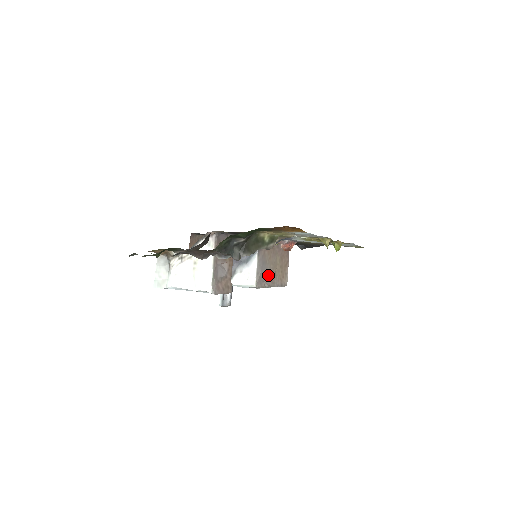
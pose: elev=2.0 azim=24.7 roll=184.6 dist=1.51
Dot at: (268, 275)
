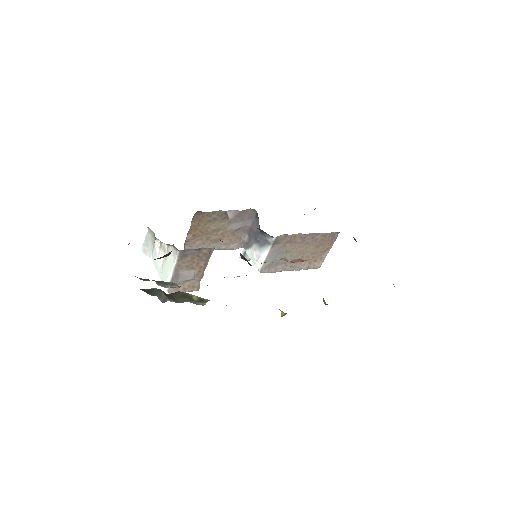
Dot at: (286, 261)
